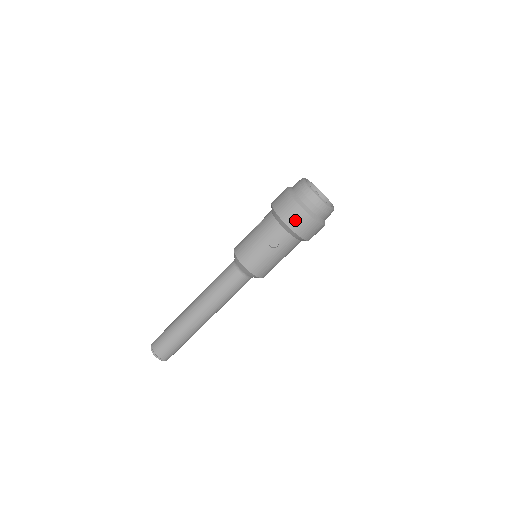
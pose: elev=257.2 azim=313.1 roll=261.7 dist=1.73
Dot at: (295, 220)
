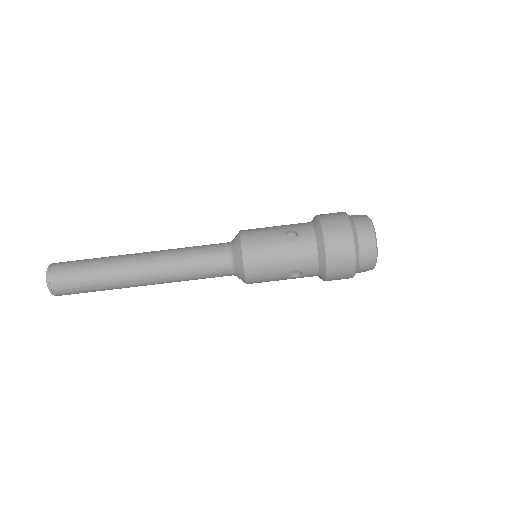
Dot at: (333, 224)
